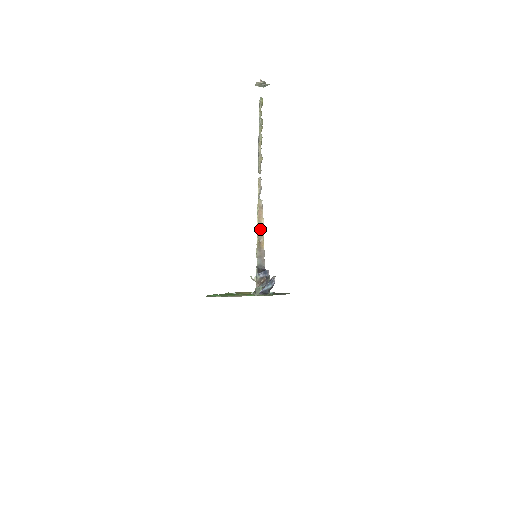
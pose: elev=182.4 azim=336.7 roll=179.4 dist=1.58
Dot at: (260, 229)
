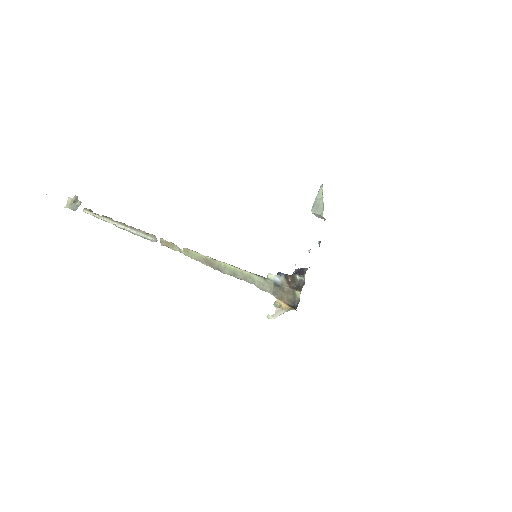
Dot at: (220, 262)
